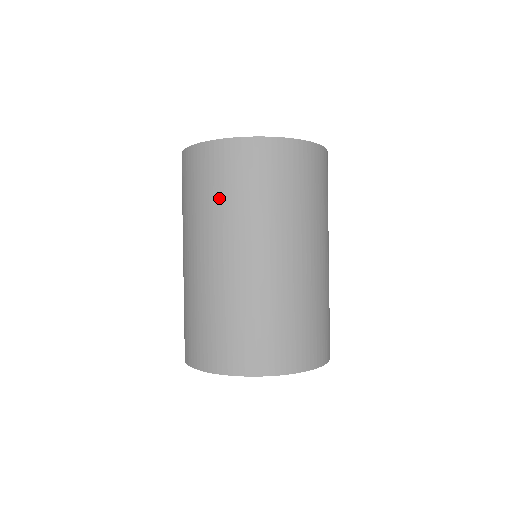
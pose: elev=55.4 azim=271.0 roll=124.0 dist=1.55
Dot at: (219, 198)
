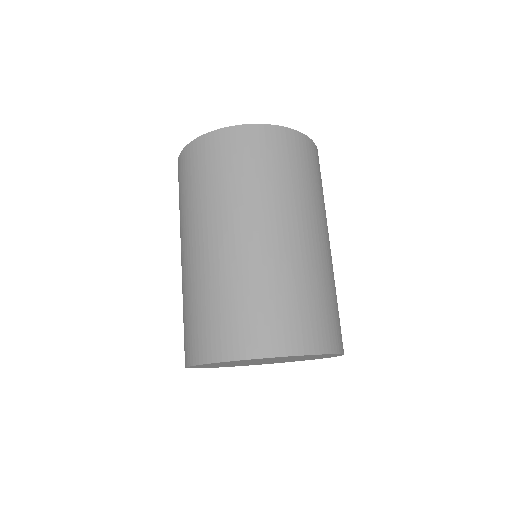
Dot at: (179, 207)
